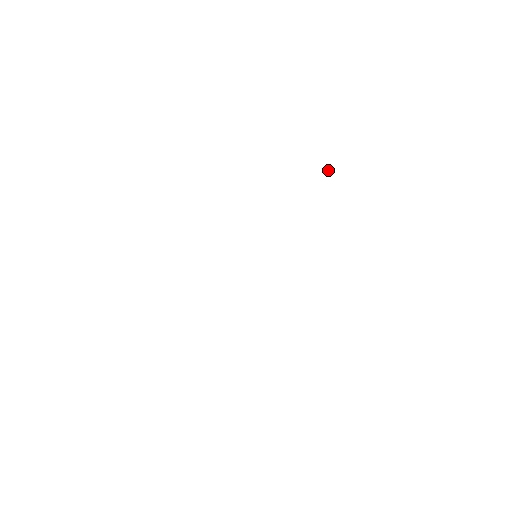
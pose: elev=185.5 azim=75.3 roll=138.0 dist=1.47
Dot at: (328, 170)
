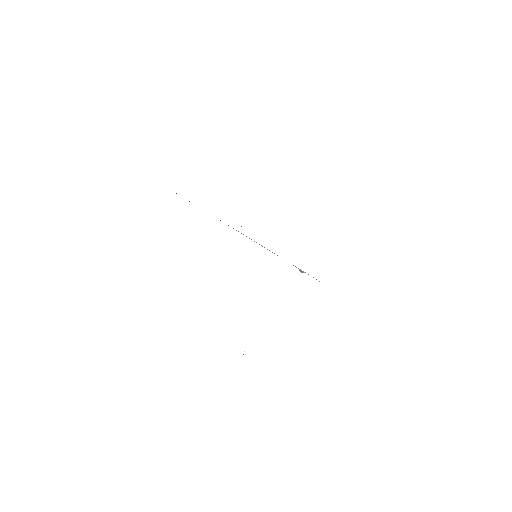
Dot at: occluded
